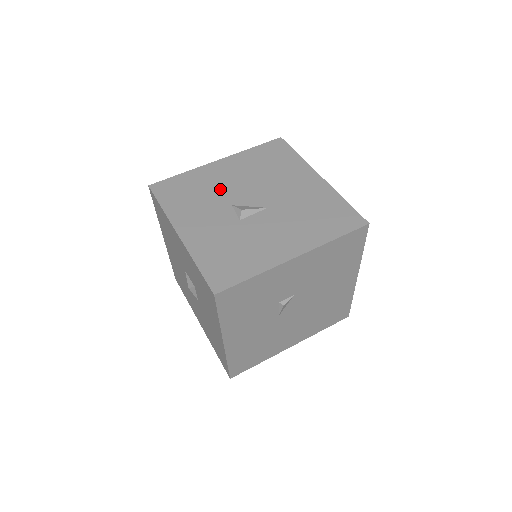
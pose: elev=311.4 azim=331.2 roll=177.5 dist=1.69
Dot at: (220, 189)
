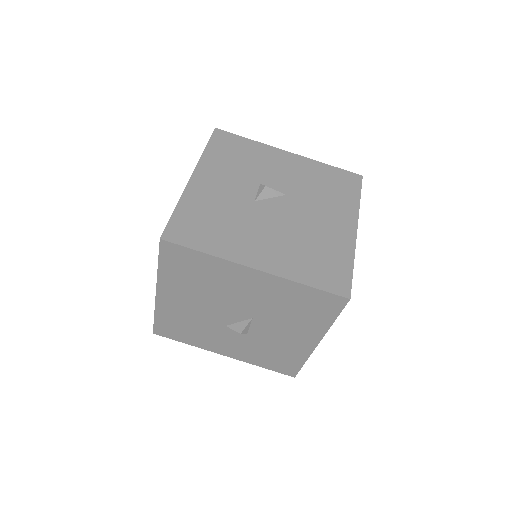
Dot at: (199, 318)
